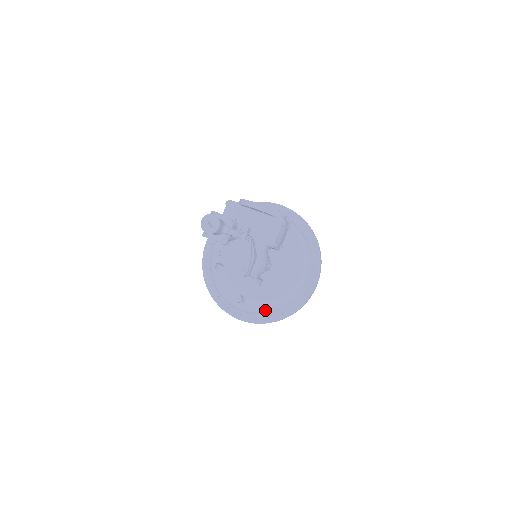
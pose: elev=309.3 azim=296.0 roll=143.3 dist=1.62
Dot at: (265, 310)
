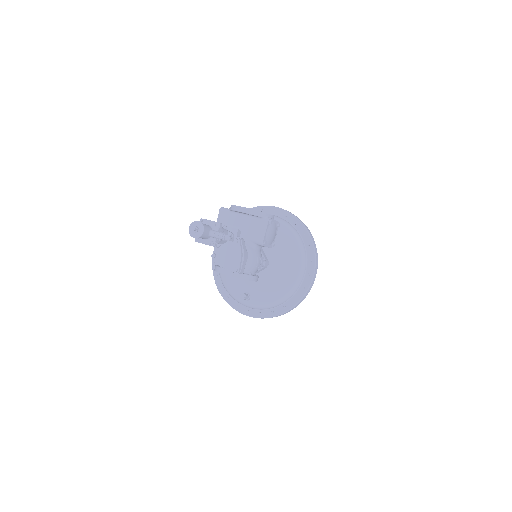
Dot at: (269, 305)
